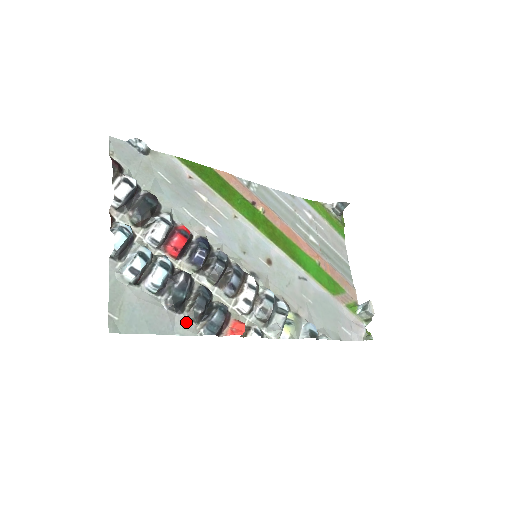
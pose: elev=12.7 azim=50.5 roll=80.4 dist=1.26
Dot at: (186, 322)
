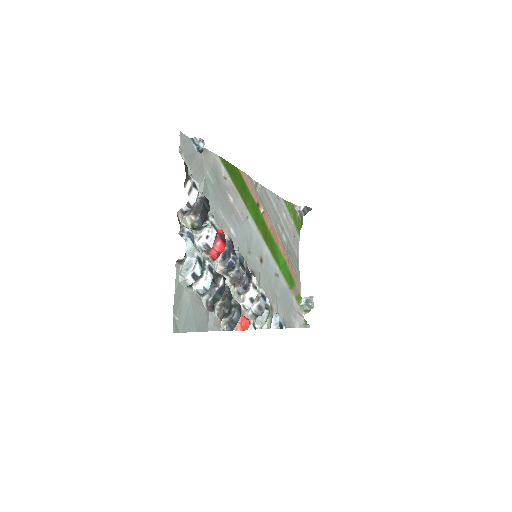
Dot at: (215, 319)
